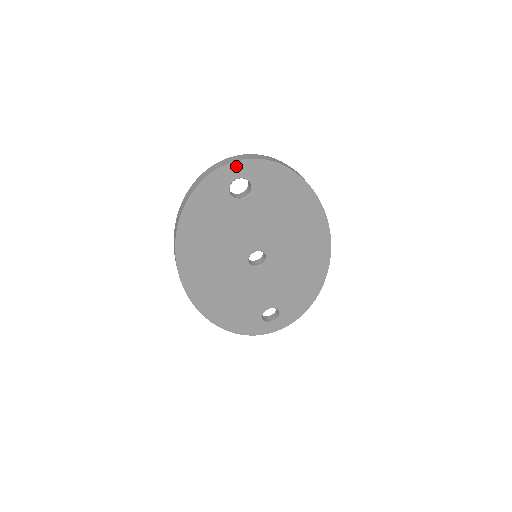
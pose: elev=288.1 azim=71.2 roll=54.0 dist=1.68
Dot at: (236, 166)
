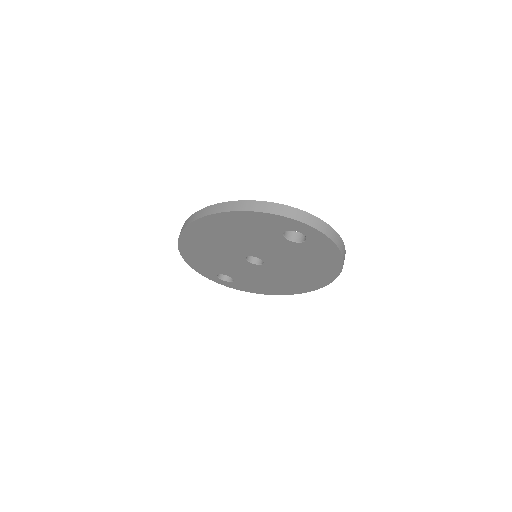
Dot at: (309, 229)
